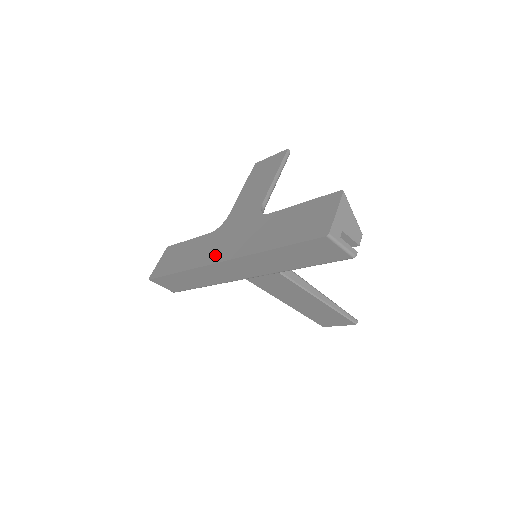
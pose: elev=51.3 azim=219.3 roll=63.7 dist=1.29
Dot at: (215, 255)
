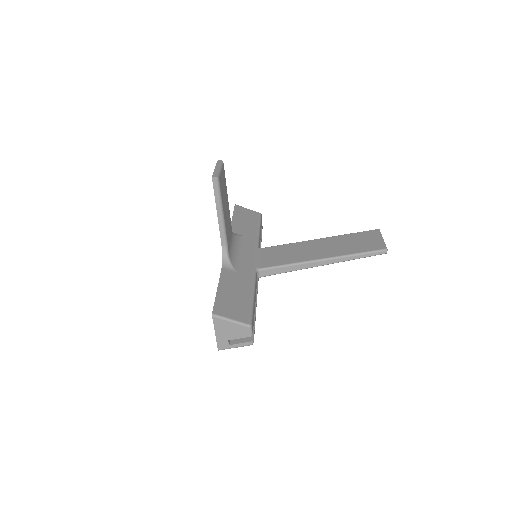
Dot at: occluded
